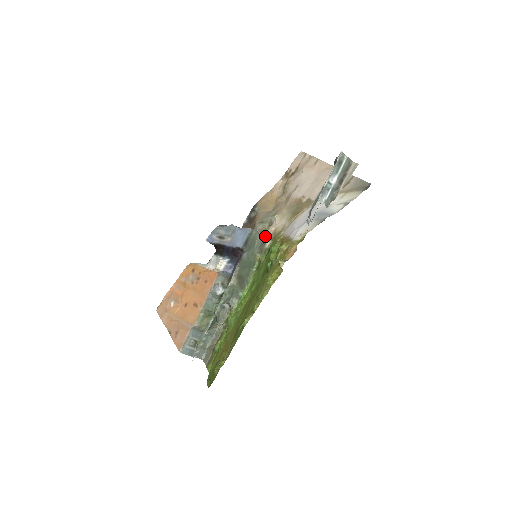
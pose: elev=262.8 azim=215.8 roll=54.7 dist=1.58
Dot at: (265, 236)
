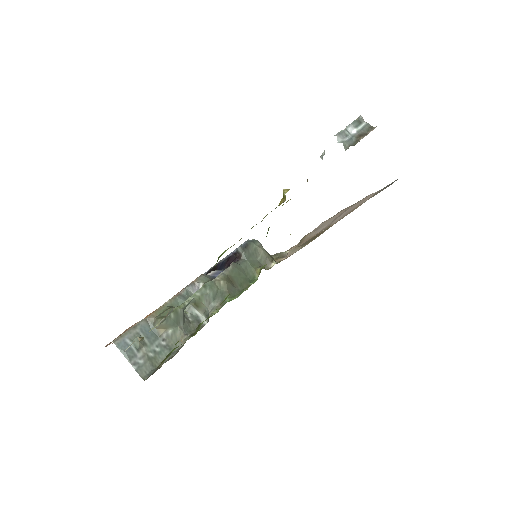
Dot at: (271, 256)
